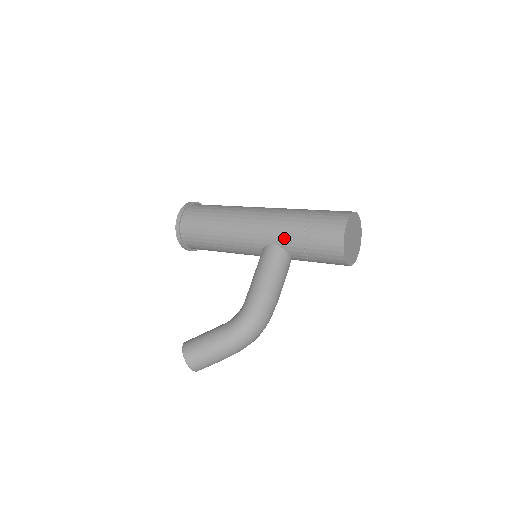
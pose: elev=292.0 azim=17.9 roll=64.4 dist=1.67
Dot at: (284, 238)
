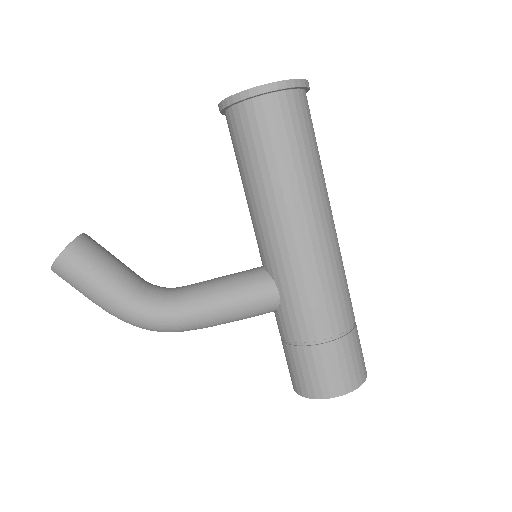
Dot at: (292, 312)
